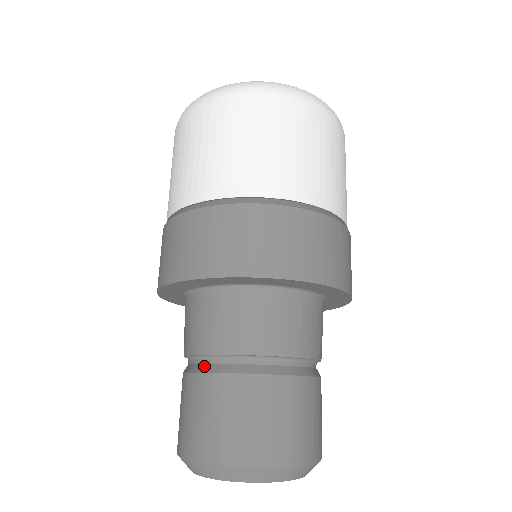
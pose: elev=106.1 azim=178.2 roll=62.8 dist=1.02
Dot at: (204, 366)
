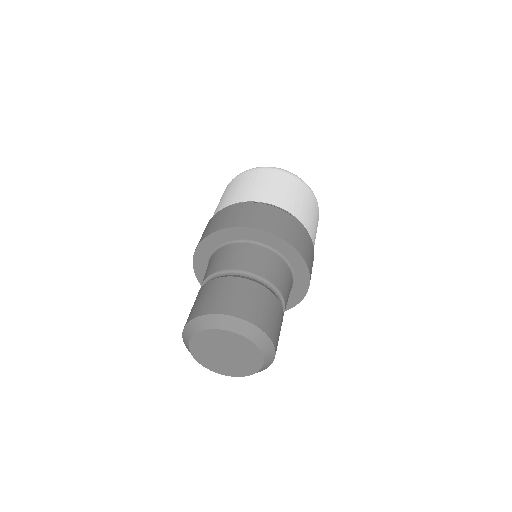
Dot at: occluded
